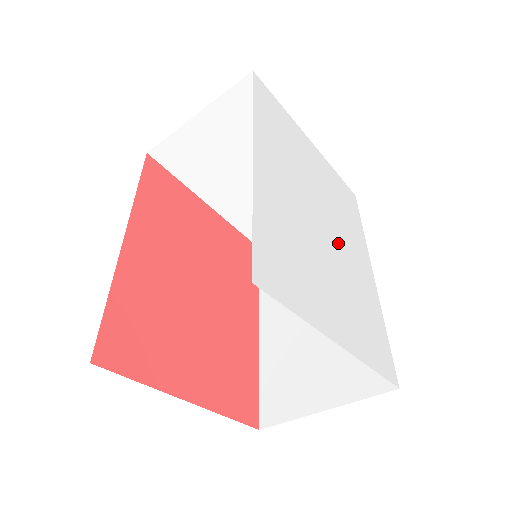
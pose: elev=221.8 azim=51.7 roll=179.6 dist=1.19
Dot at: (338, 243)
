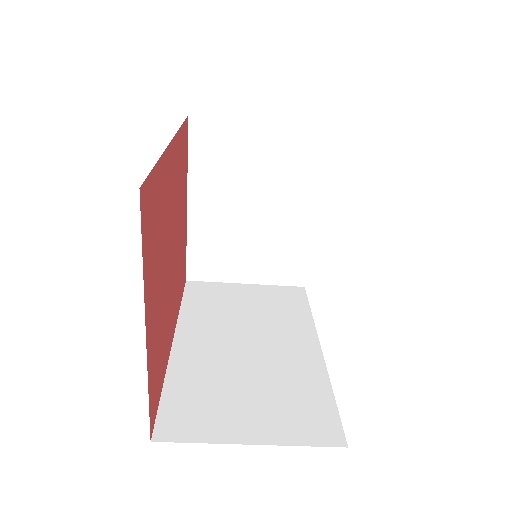
Dot at: occluded
